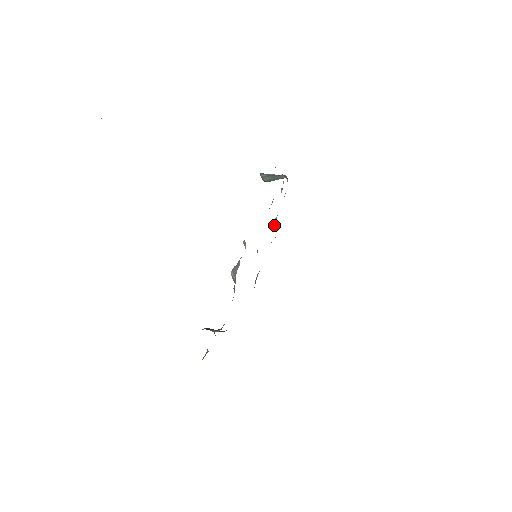
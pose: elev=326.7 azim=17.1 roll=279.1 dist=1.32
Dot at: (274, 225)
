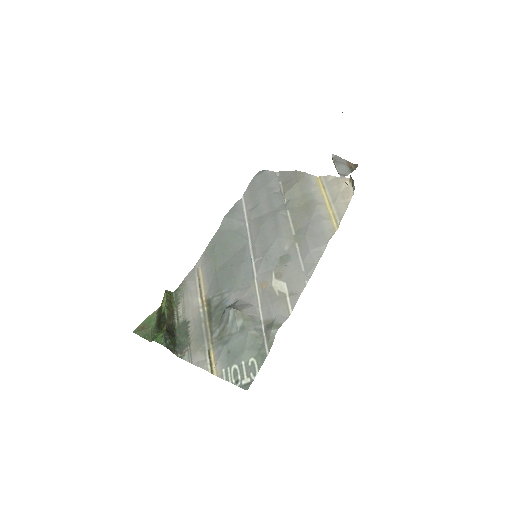
Dot at: (292, 190)
